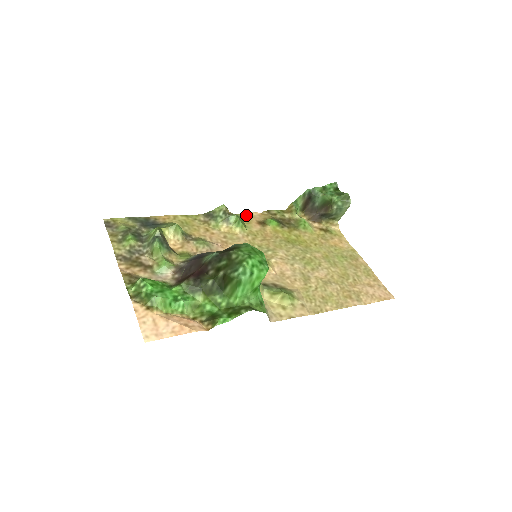
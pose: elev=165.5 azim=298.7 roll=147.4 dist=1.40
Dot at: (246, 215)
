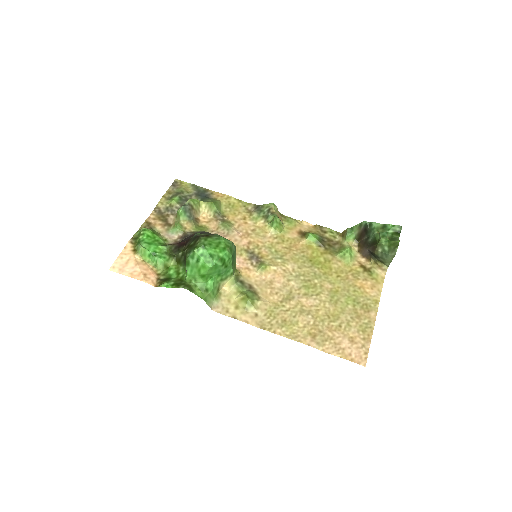
Dot at: (294, 221)
